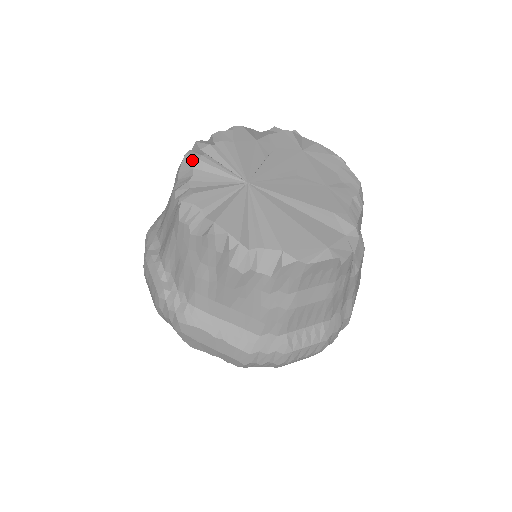
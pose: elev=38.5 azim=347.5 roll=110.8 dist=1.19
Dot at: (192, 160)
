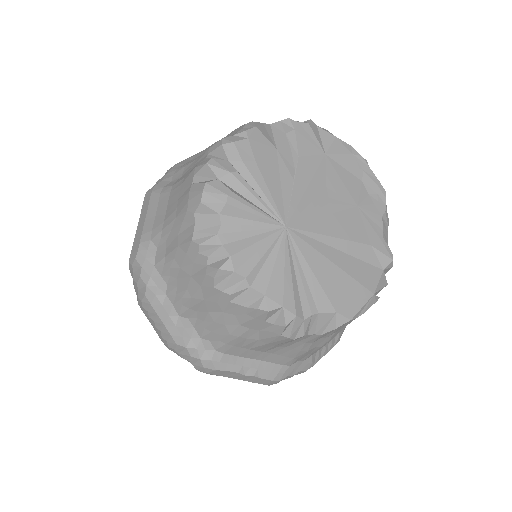
Dot at: (216, 203)
